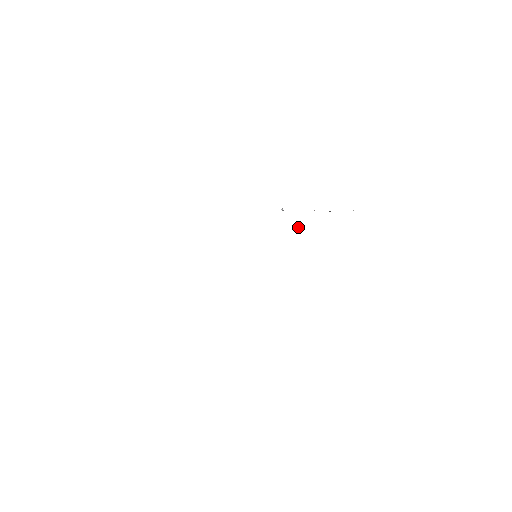
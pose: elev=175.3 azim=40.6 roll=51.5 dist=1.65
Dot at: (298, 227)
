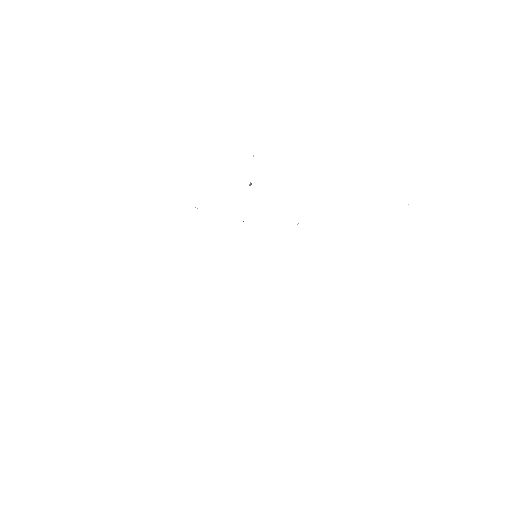
Dot at: occluded
